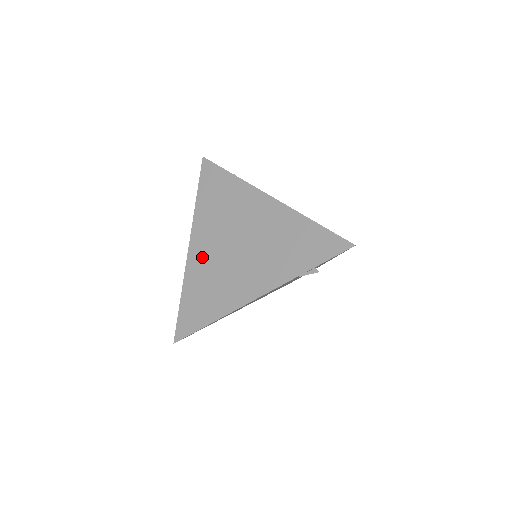
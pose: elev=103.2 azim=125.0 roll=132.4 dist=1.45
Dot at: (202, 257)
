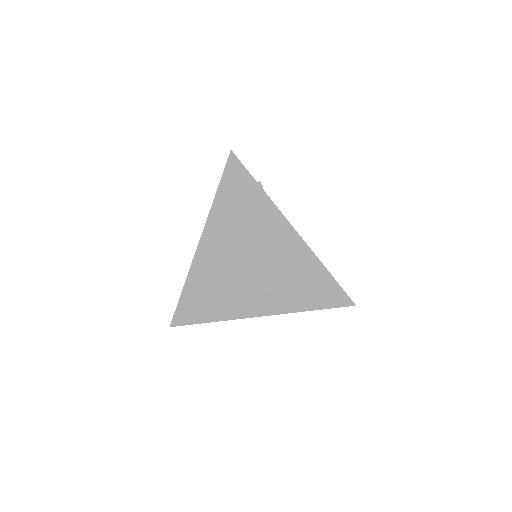
Dot at: (211, 260)
